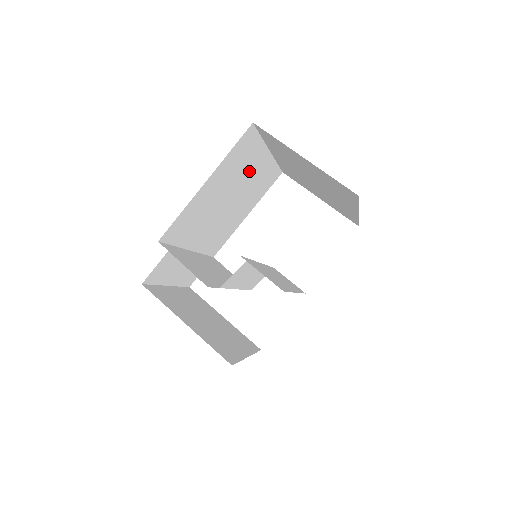
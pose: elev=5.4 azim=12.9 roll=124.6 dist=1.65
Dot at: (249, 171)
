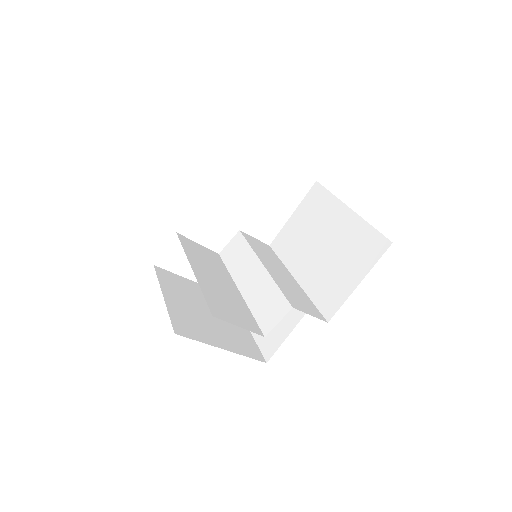
Dot at: occluded
